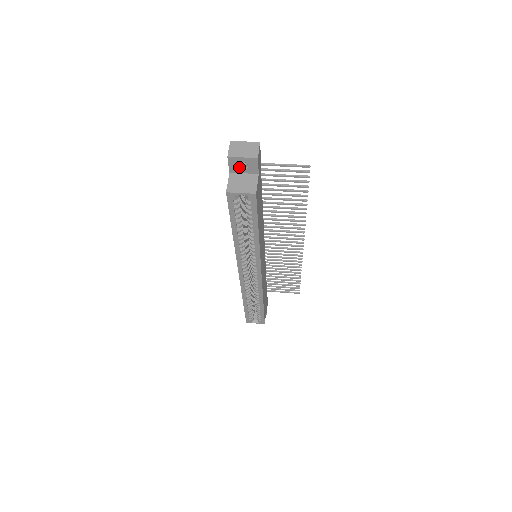
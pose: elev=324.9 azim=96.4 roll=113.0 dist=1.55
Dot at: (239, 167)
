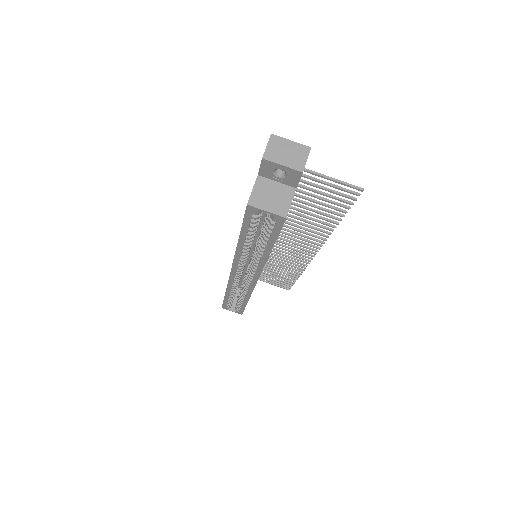
Dot at: (273, 173)
